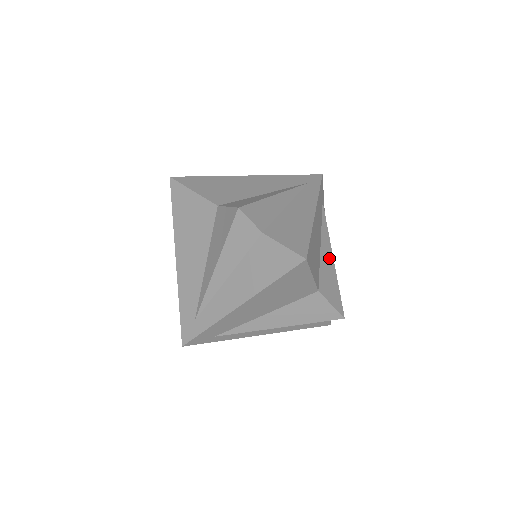
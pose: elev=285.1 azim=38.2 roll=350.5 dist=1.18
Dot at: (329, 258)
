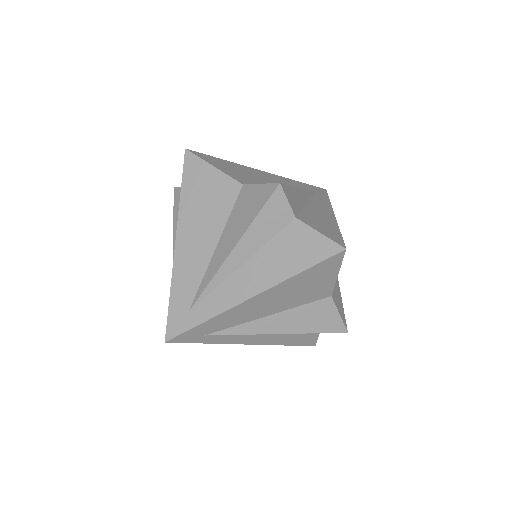
Dot at: occluded
